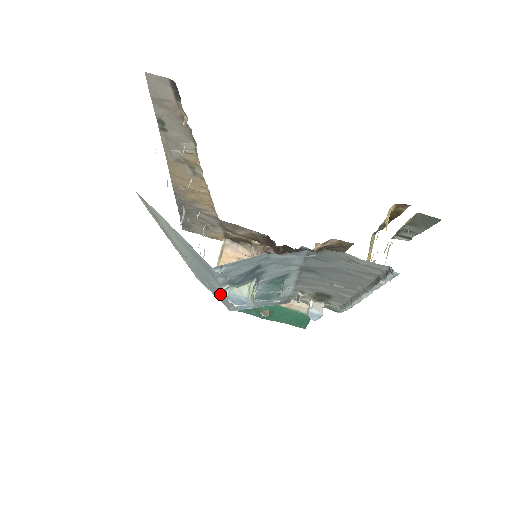
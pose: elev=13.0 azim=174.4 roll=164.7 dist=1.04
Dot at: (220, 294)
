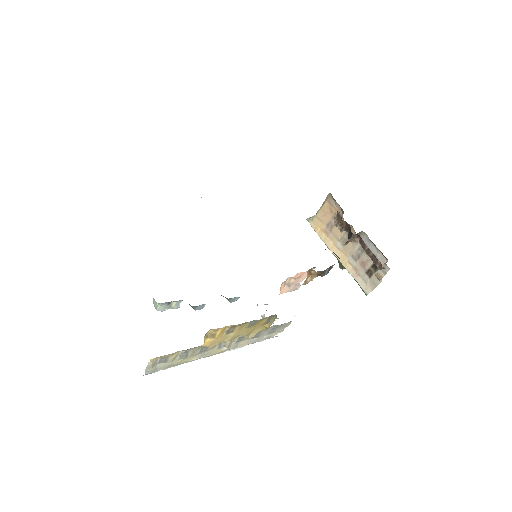
Dot at: occluded
